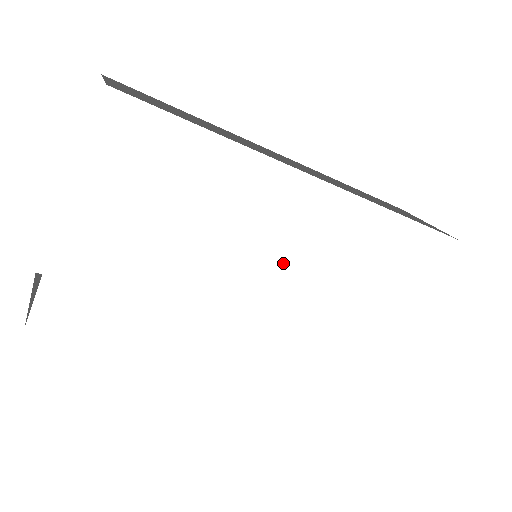
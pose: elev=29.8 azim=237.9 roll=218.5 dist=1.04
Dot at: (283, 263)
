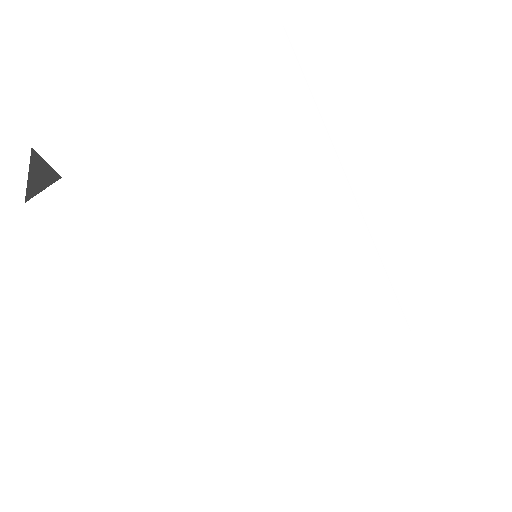
Dot at: (291, 277)
